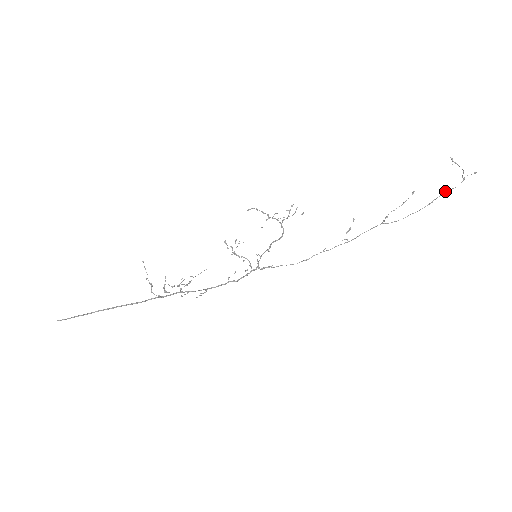
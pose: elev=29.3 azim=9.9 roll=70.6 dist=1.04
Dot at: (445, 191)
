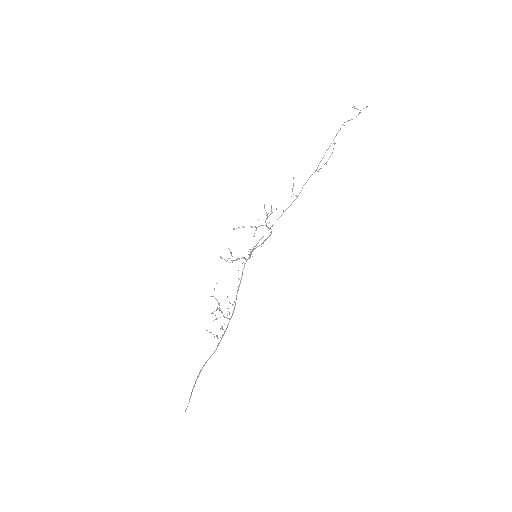
Dot at: occluded
